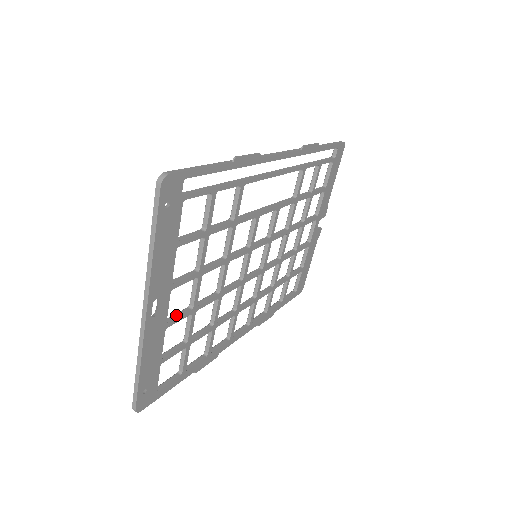
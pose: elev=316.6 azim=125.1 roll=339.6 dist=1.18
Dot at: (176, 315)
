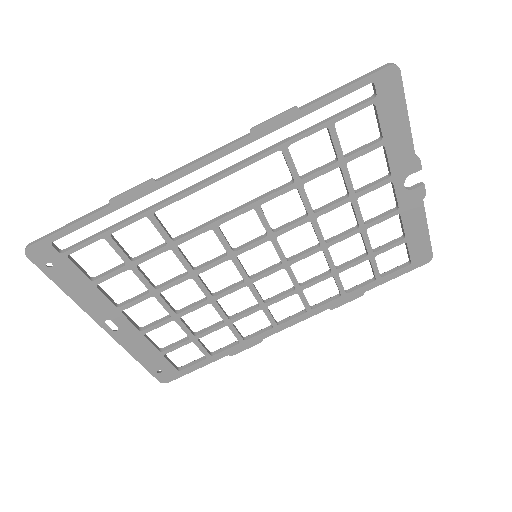
Dot at: (154, 323)
